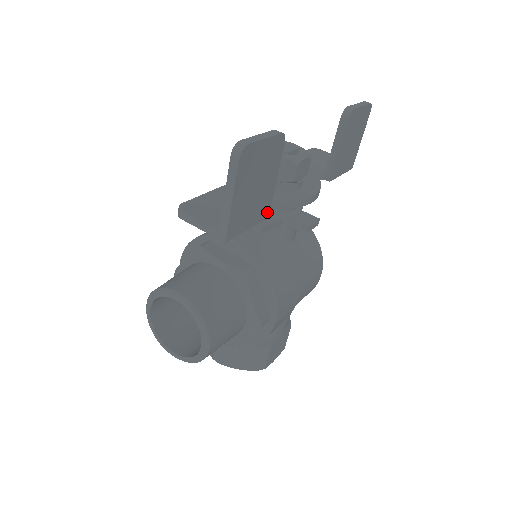
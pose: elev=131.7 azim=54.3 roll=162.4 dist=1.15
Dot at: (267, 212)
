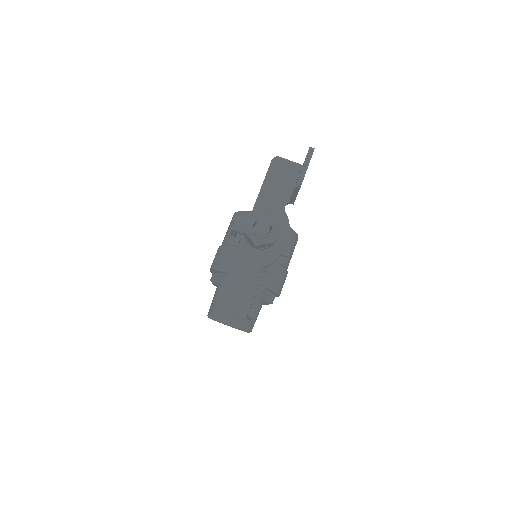
Dot at: occluded
